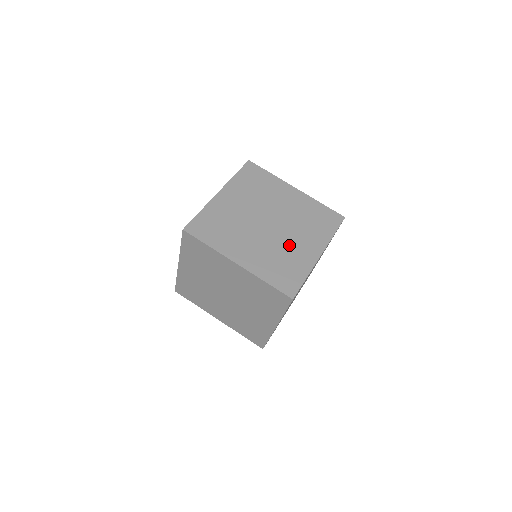
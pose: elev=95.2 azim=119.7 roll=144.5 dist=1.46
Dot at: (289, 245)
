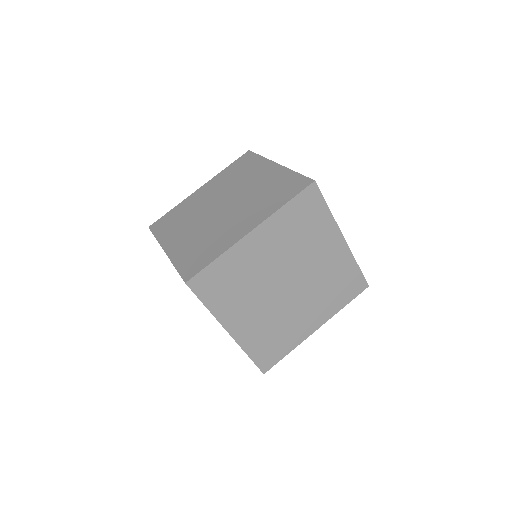
Dot at: (293, 315)
